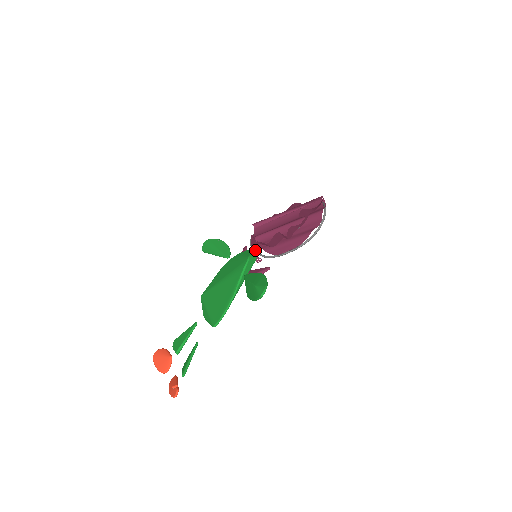
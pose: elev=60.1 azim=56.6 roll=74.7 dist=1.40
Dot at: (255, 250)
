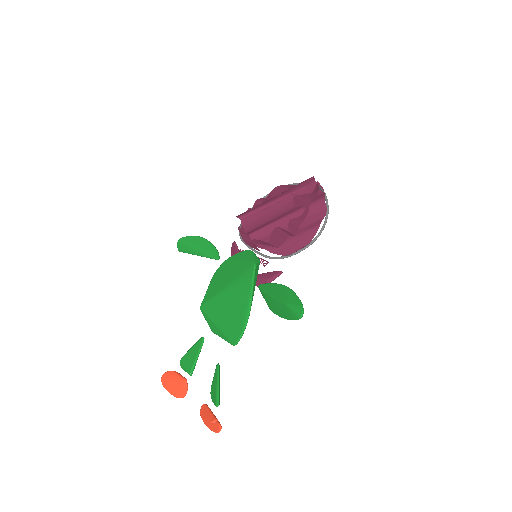
Dot at: (254, 250)
